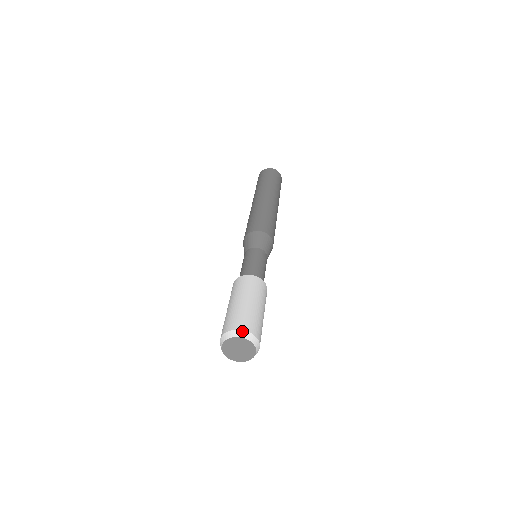
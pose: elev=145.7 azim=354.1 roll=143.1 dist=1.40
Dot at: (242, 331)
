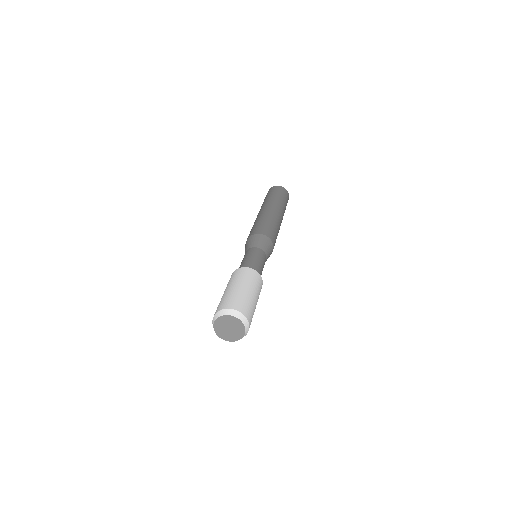
Dot at: (220, 311)
